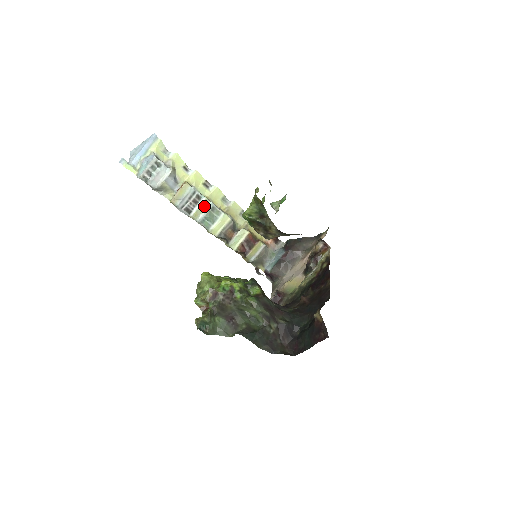
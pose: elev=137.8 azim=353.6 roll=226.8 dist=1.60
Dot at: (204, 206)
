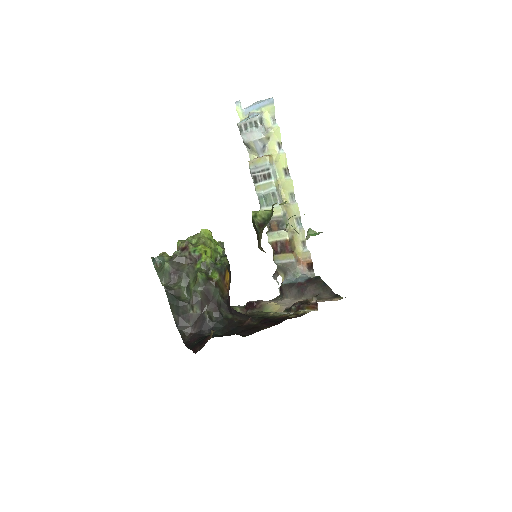
Dot at: (269, 186)
